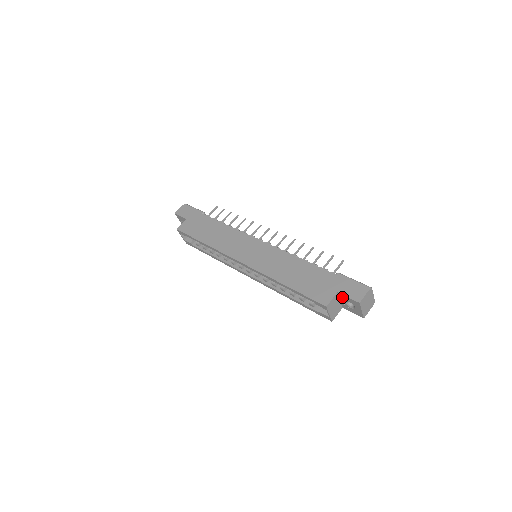
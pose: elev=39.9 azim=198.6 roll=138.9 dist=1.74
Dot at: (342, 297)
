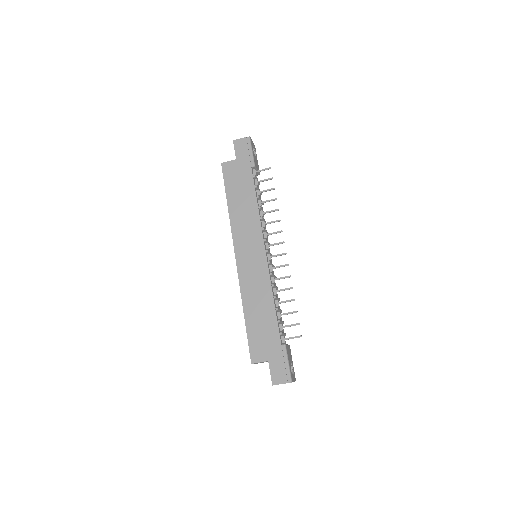
Dot at: (270, 365)
